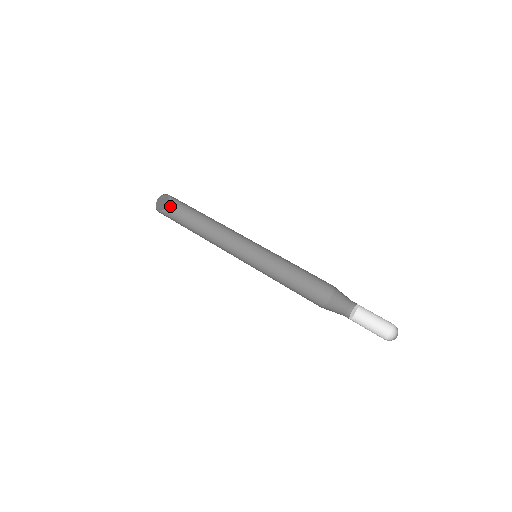
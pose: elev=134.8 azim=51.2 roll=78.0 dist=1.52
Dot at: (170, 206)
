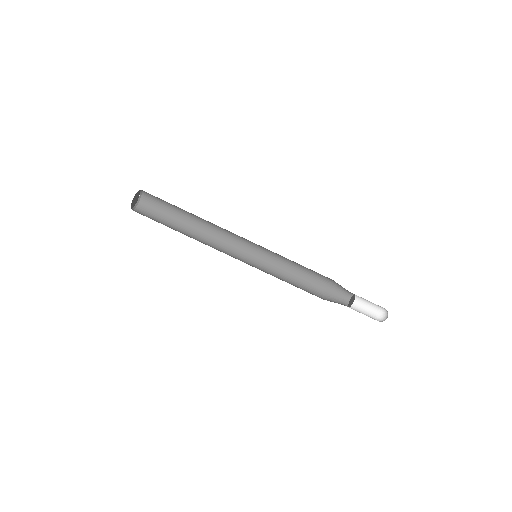
Dot at: (143, 196)
